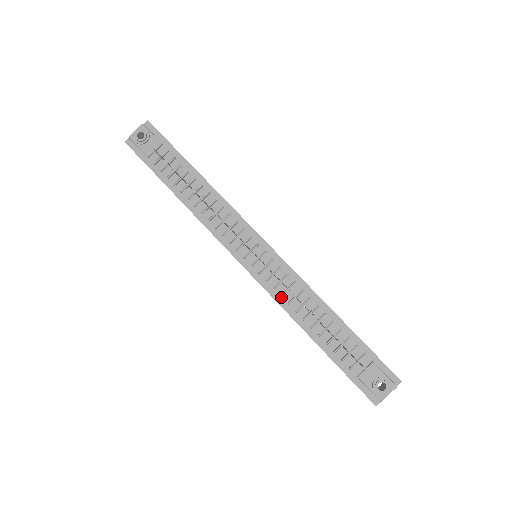
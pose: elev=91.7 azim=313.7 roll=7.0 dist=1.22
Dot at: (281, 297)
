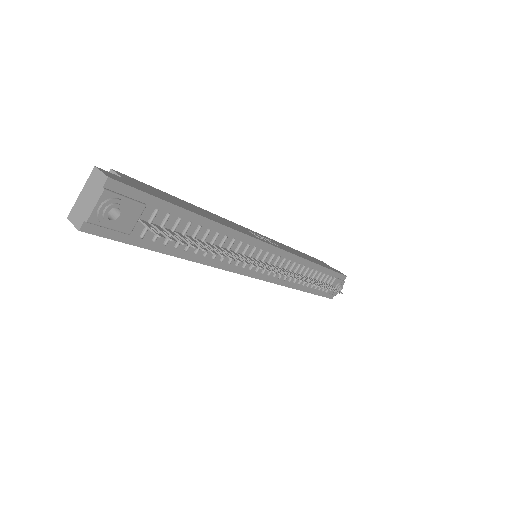
Dot at: (284, 280)
